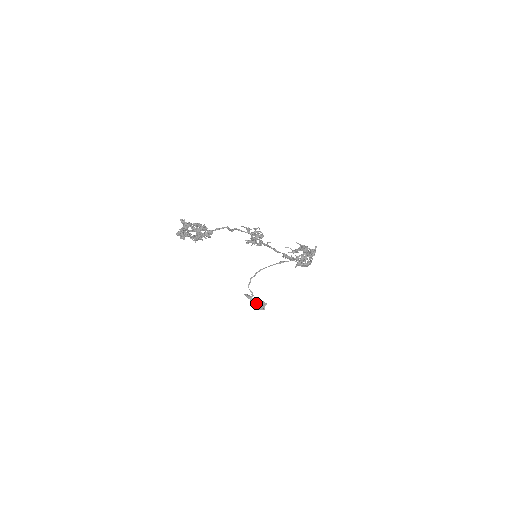
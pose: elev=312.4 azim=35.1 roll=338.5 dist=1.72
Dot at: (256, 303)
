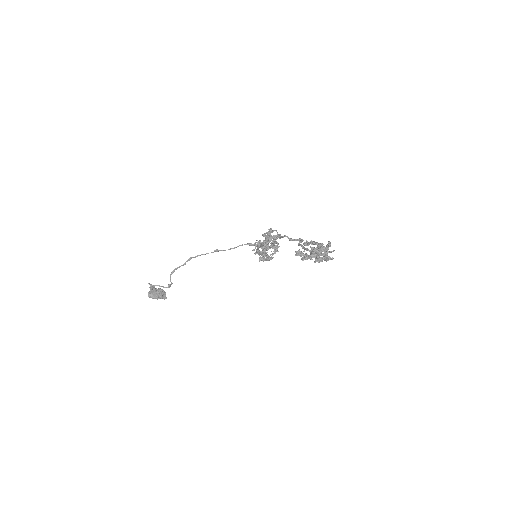
Dot at: (156, 292)
